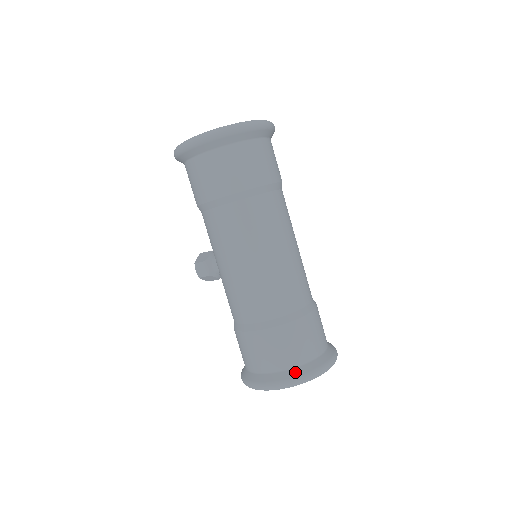
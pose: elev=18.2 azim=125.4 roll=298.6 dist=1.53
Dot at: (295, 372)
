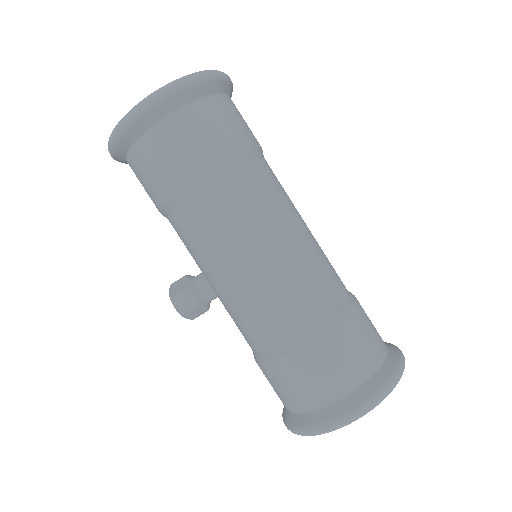
Dot at: (375, 381)
